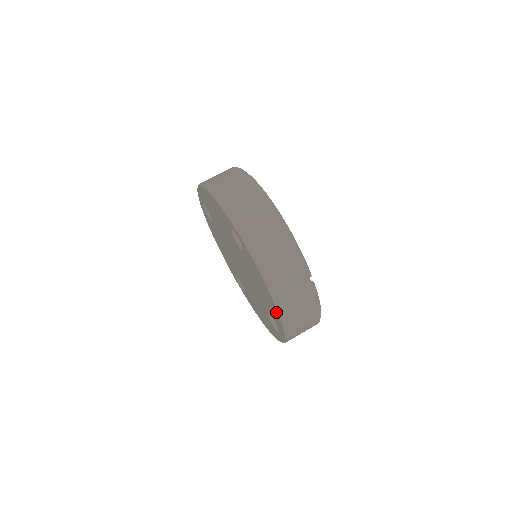
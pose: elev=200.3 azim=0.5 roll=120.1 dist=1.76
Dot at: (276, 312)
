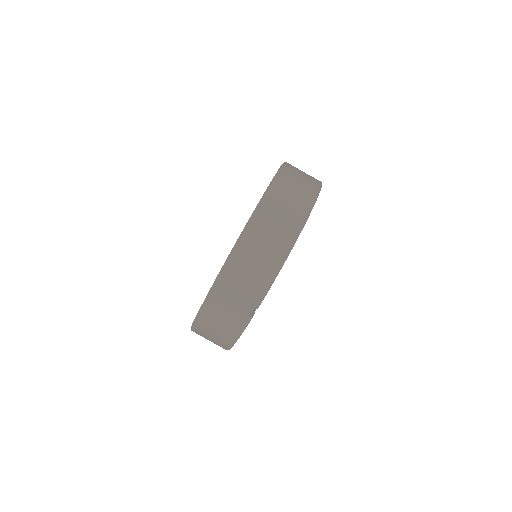
Dot at: occluded
